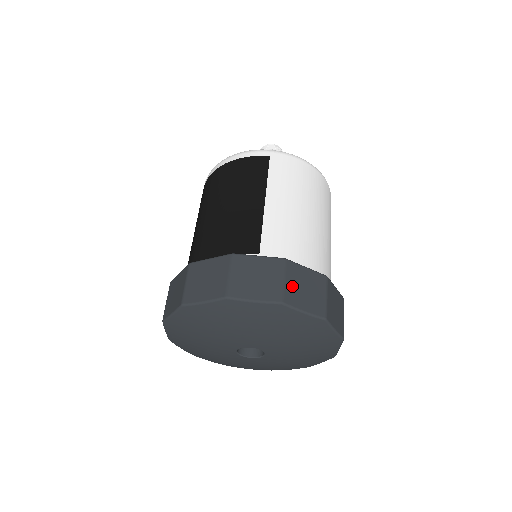
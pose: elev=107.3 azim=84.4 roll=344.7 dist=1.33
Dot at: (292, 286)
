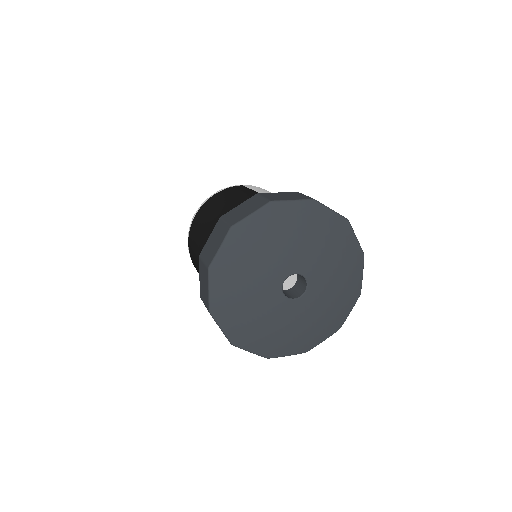
Dot at: occluded
